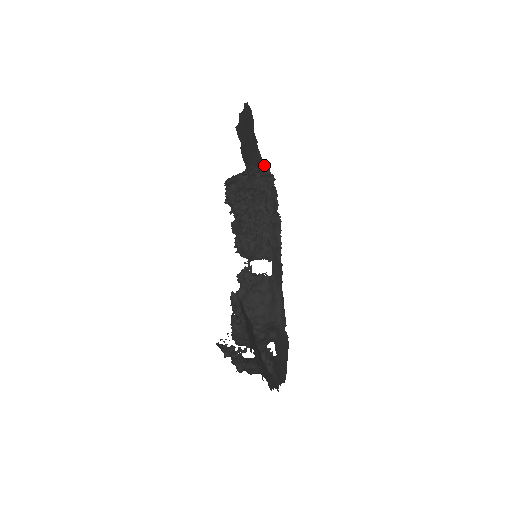
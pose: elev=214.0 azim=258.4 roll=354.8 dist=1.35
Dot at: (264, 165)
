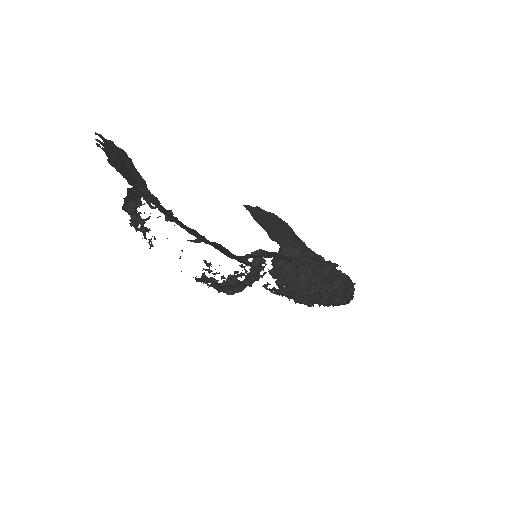
Dot at: (319, 257)
